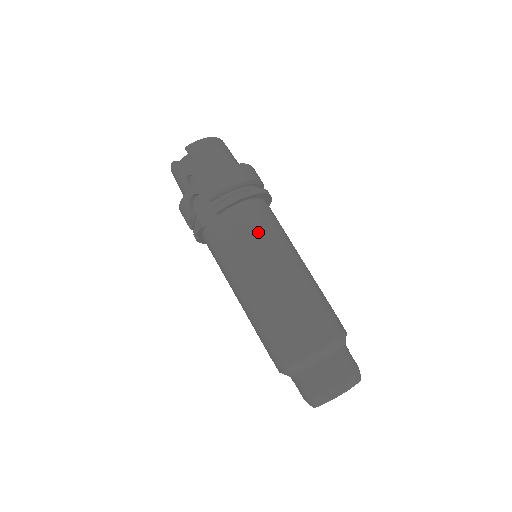
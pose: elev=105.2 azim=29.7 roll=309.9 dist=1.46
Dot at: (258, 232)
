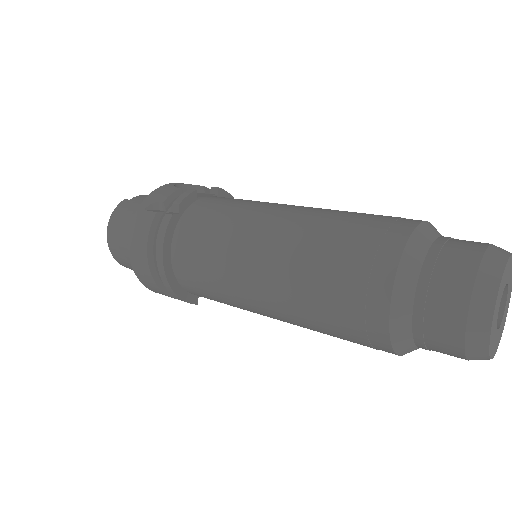
Dot at: occluded
